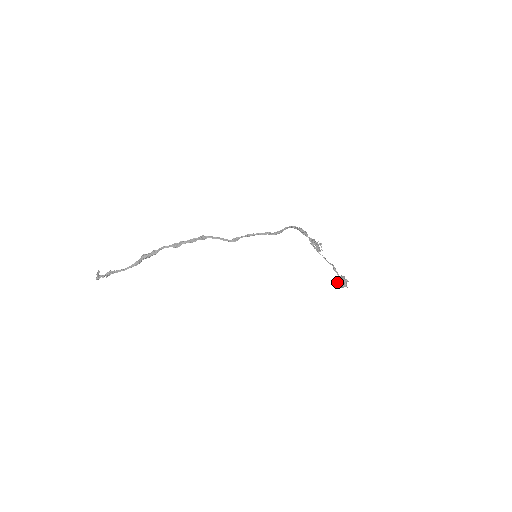
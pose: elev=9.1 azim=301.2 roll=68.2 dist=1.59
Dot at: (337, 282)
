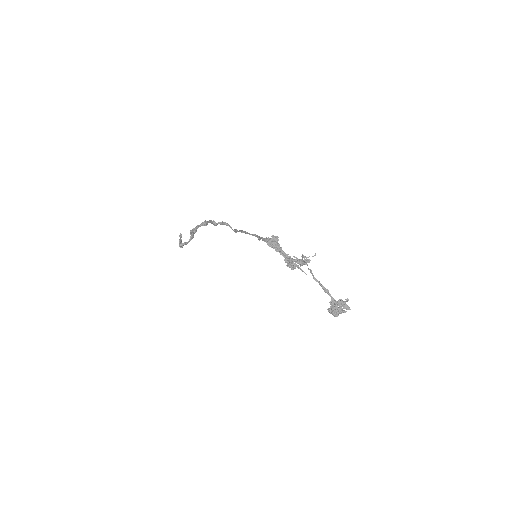
Dot at: occluded
